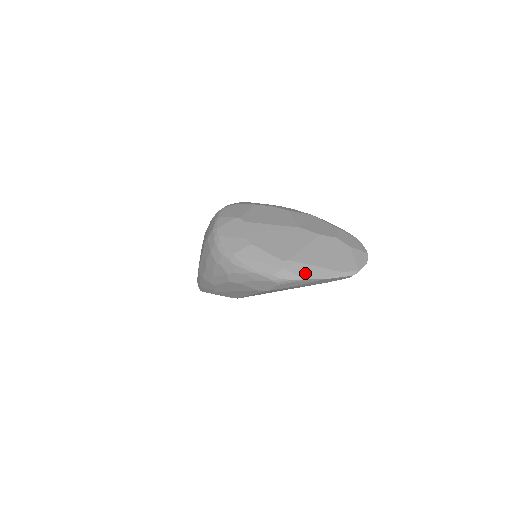
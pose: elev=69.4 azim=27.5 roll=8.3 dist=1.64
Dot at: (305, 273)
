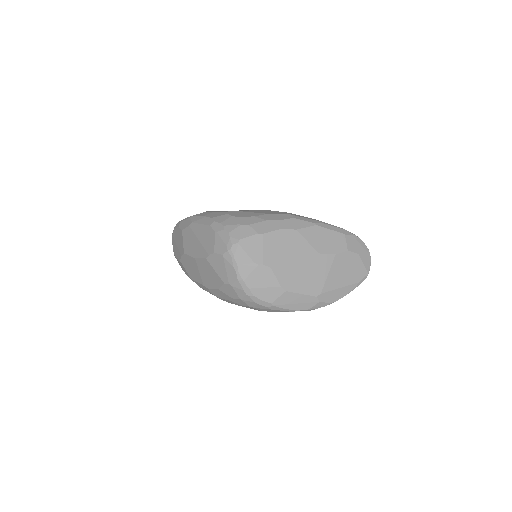
Dot at: (334, 298)
